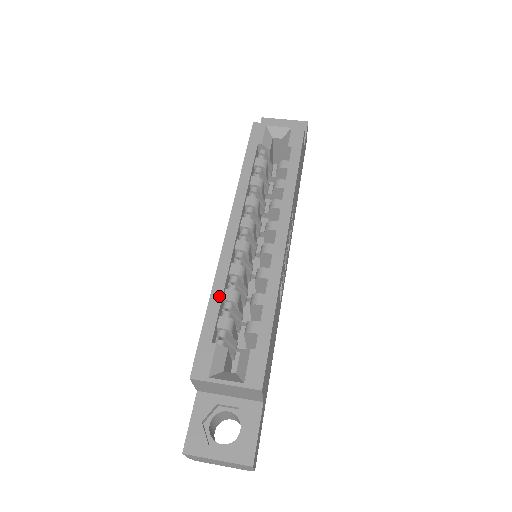
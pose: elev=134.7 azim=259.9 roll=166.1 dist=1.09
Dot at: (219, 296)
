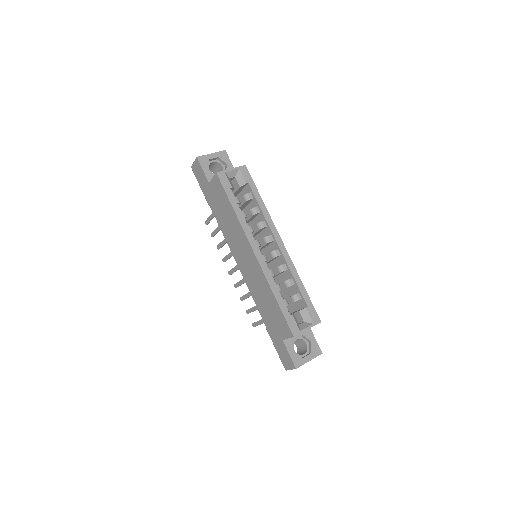
Dot at: (277, 292)
